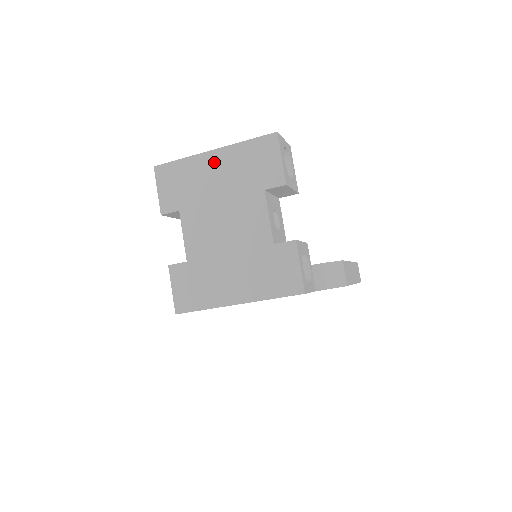
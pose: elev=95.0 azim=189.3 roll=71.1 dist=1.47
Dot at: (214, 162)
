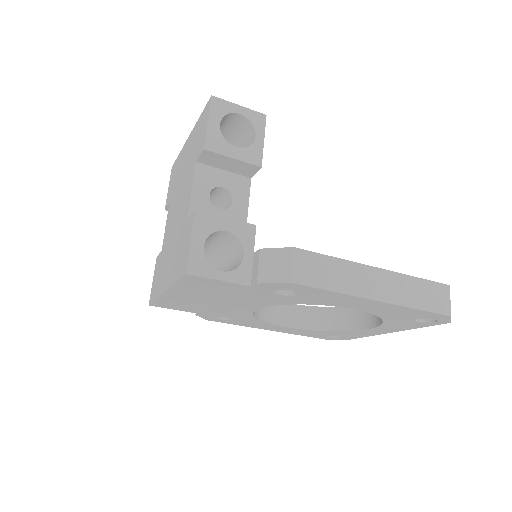
Dot at: (187, 147)
